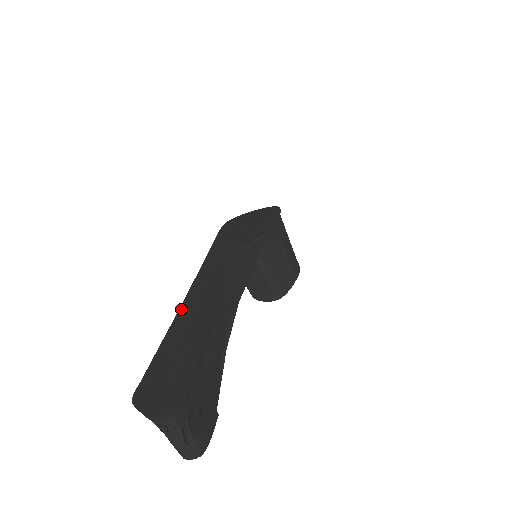
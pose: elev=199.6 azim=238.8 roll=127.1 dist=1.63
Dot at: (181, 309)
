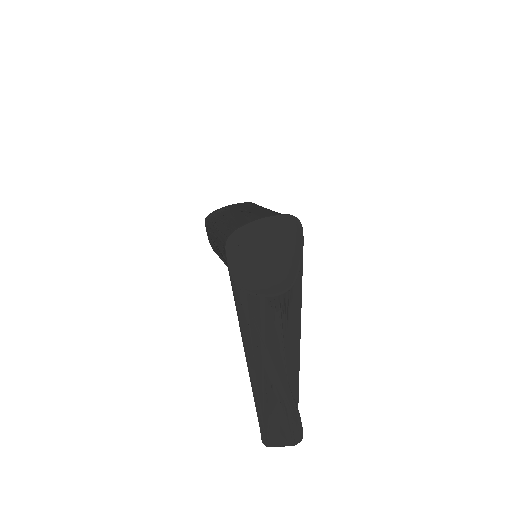
Dot at: (254, 377)
